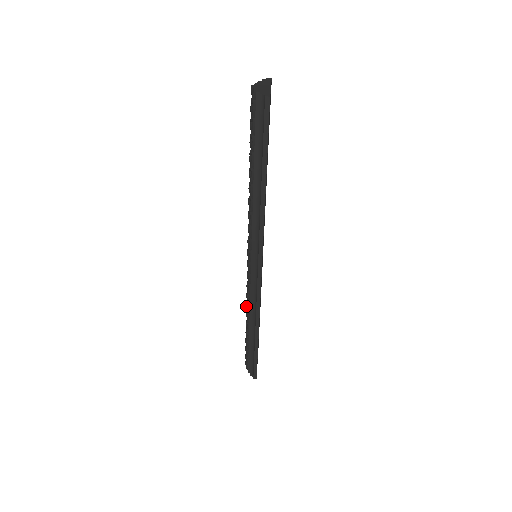
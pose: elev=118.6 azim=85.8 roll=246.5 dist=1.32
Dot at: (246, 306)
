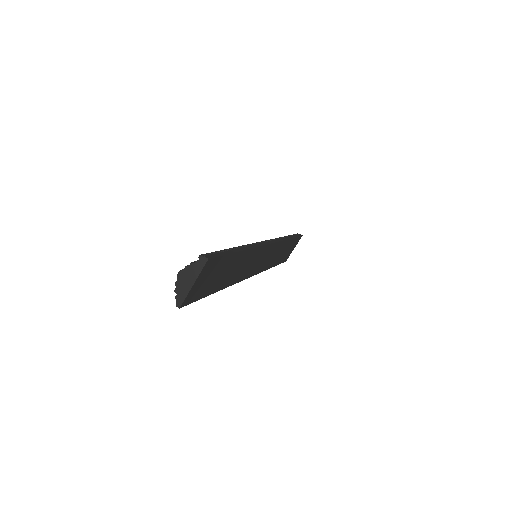
Dot at: occluded
